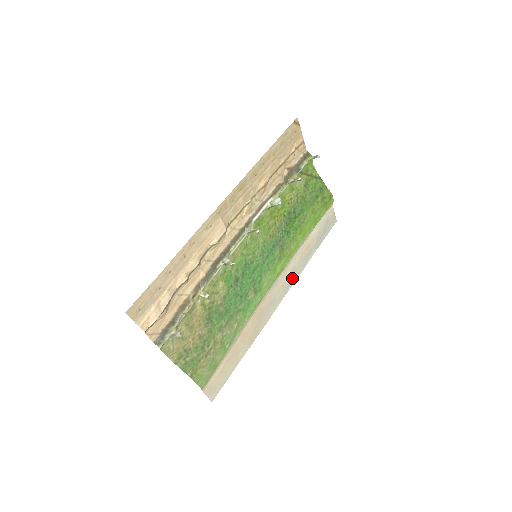
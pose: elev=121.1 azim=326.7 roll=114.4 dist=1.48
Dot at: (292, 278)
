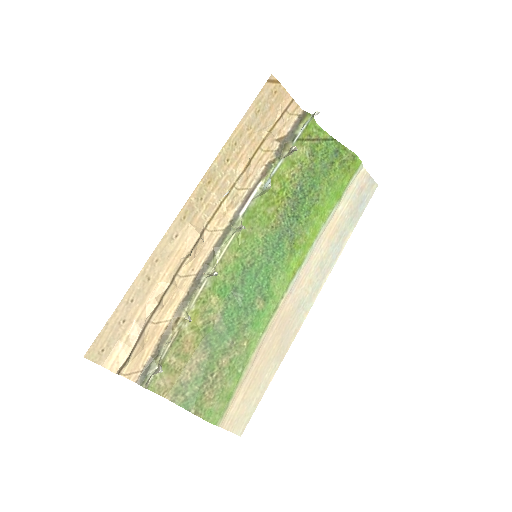
Dot at: (323, 270)
